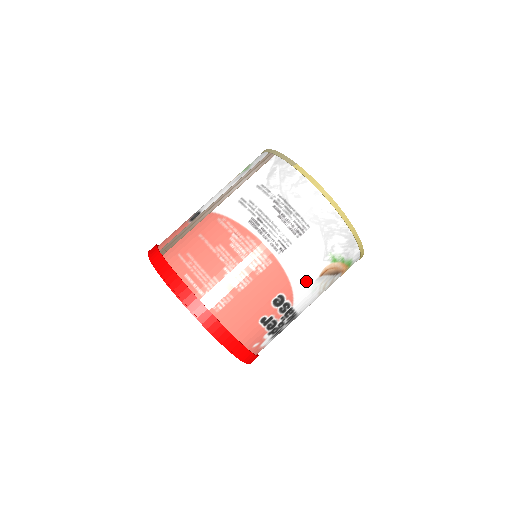
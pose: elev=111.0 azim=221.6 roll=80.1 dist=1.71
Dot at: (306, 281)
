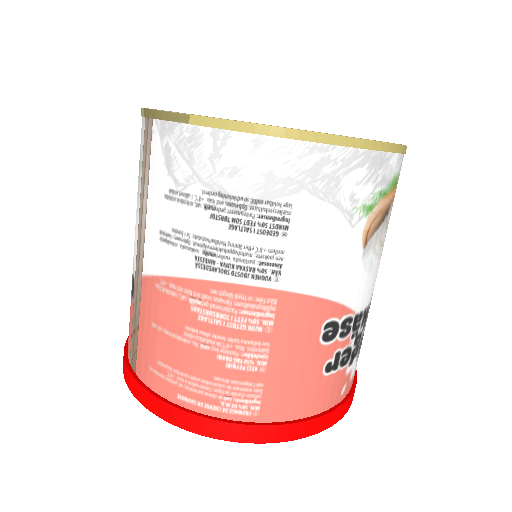
Dot at: (349, 274)
